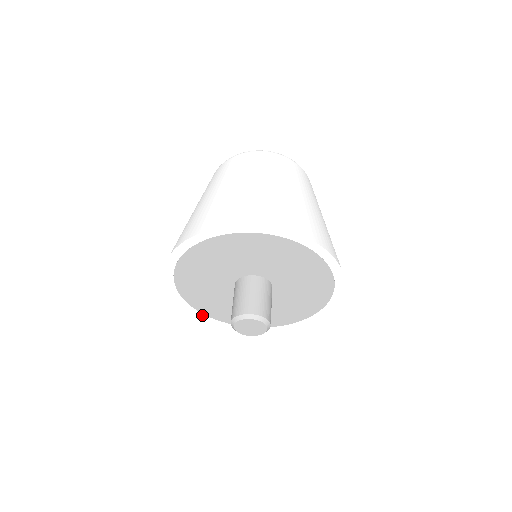
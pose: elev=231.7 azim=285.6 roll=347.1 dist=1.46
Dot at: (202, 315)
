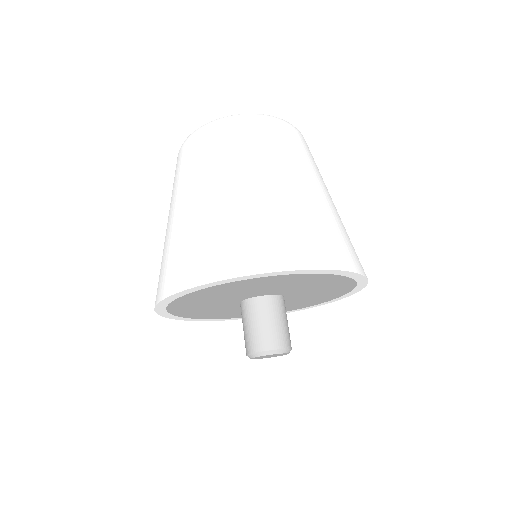
Dot at: (229, 319)
